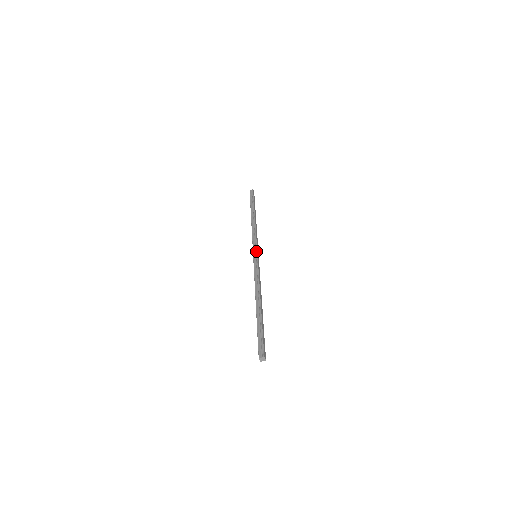
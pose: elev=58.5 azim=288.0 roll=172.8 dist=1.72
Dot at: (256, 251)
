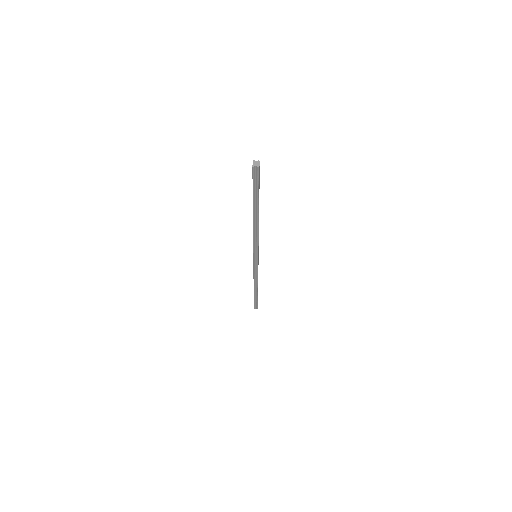
Dot at: occluded
